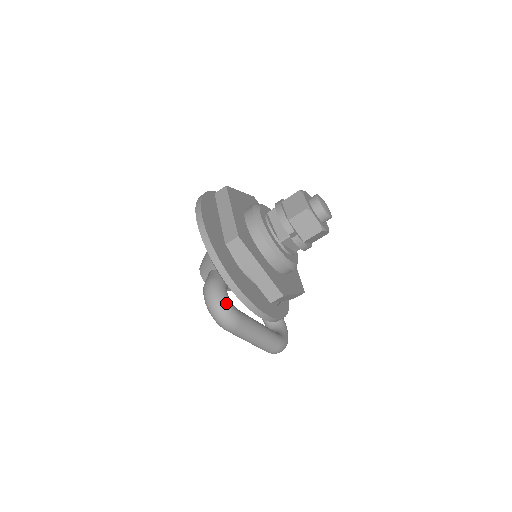
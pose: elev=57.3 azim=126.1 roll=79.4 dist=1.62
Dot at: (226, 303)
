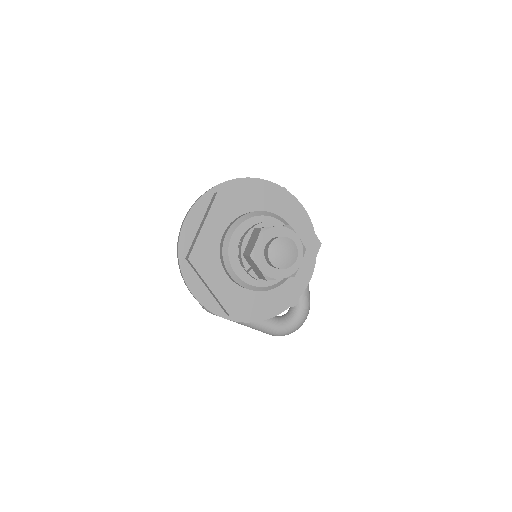
Dot at: occluded
